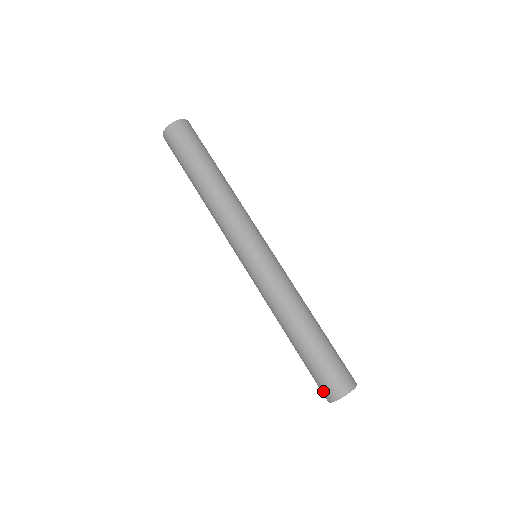
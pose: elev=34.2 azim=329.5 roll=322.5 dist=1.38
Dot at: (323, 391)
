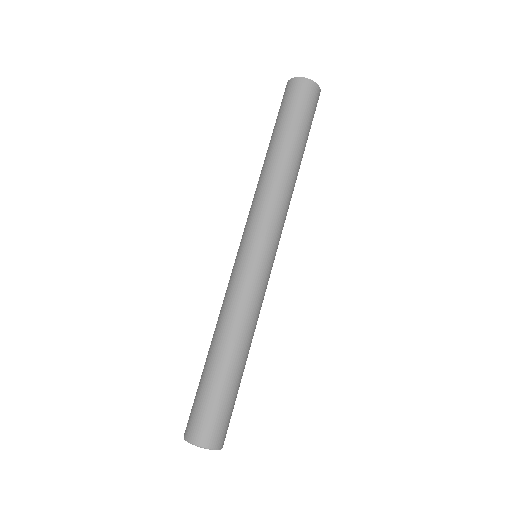
Dot at: (189, 424)
